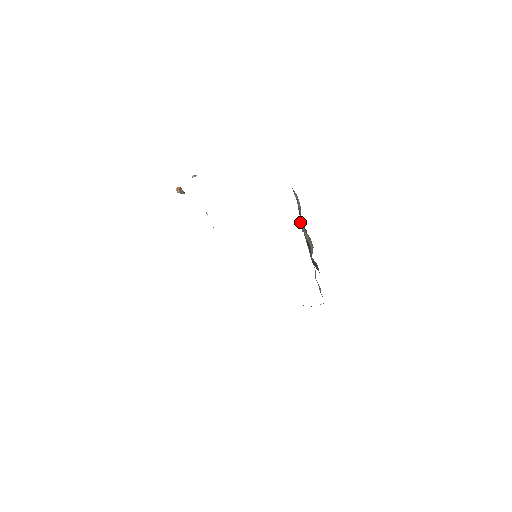
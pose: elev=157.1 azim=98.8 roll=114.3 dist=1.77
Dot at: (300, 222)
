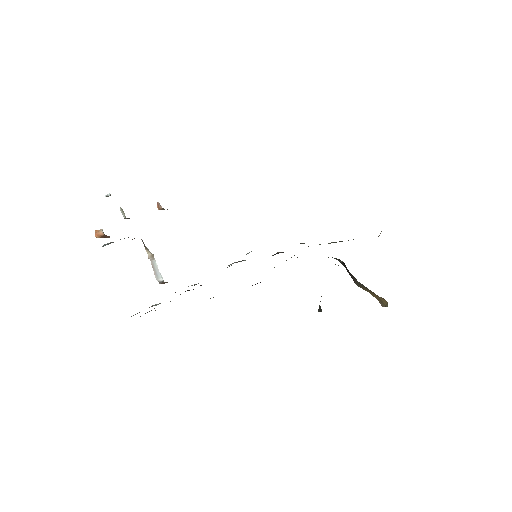
Dot at: occluded
